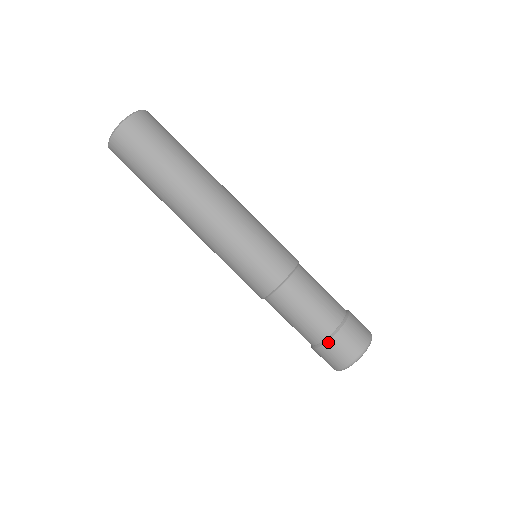
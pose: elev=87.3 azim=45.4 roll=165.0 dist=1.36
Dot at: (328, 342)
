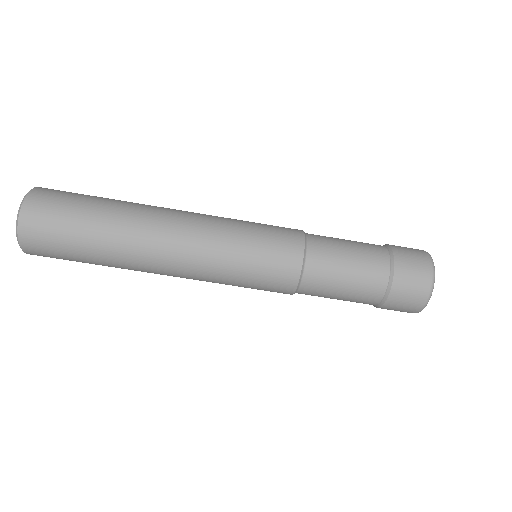
Dot at: (390, 295)
